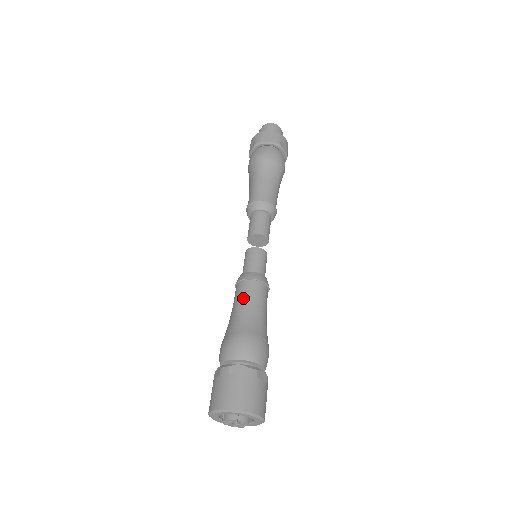
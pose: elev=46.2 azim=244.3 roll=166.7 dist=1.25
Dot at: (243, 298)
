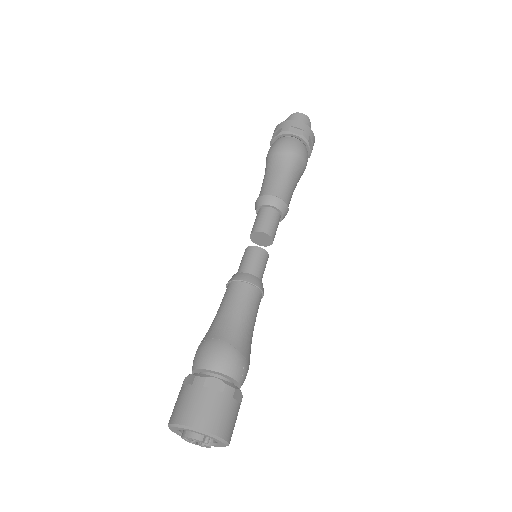
Dot at: (220, 304)
